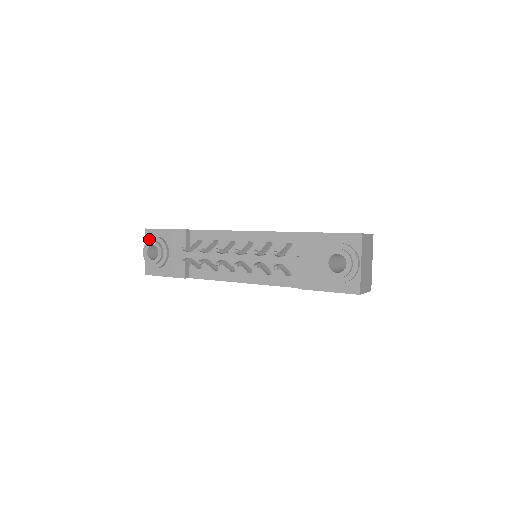
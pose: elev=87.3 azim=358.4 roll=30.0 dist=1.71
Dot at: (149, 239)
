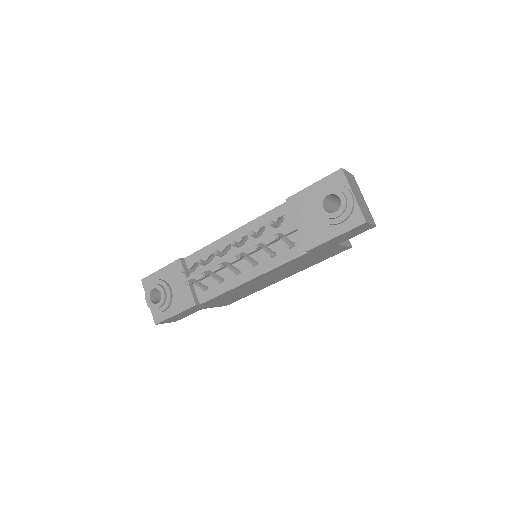
Dot at: (148, 286)
